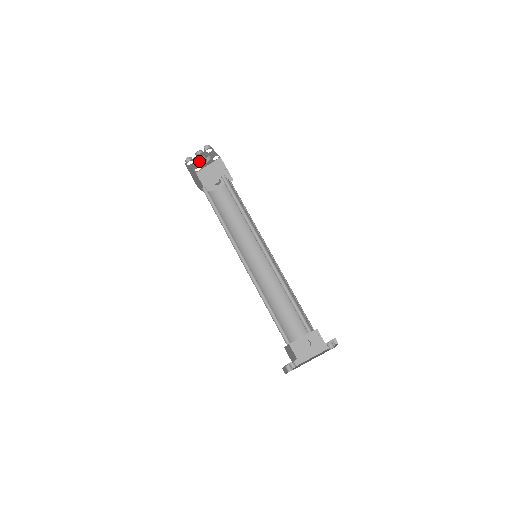
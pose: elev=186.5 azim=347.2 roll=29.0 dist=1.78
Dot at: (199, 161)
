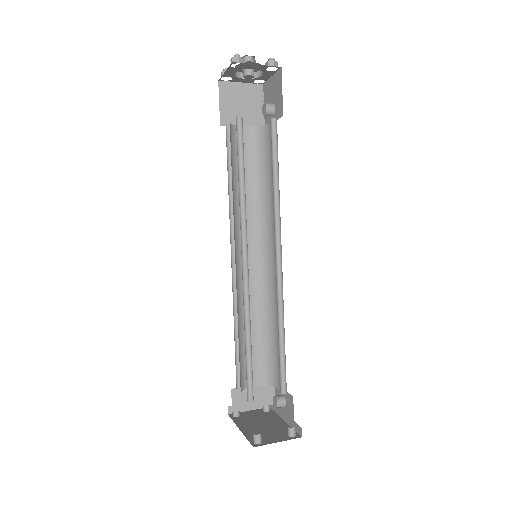
Dot at: (254, 70)
